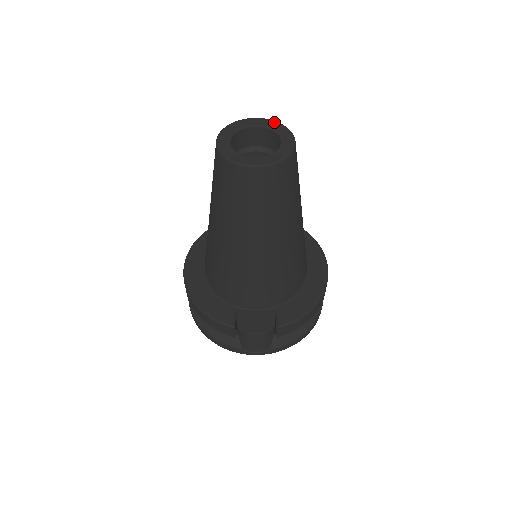
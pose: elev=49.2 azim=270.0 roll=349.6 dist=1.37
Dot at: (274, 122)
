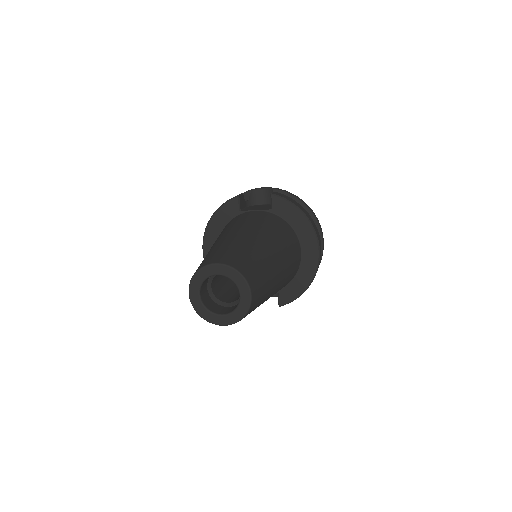
Dot at: (232, 271)
